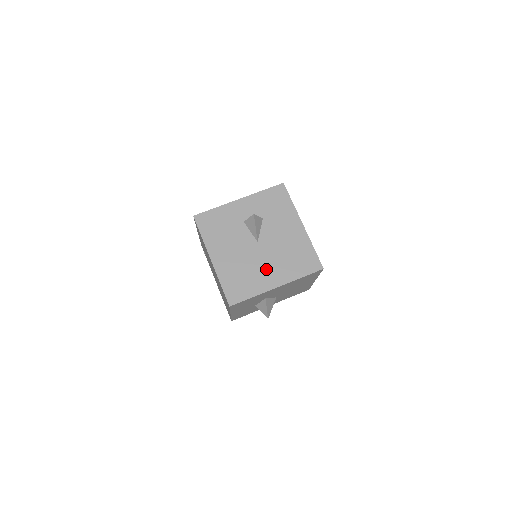
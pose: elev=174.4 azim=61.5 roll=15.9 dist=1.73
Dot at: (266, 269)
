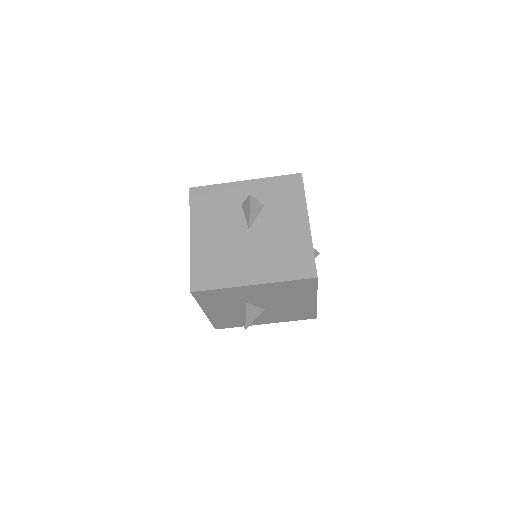
Dot at: (248, 261)
